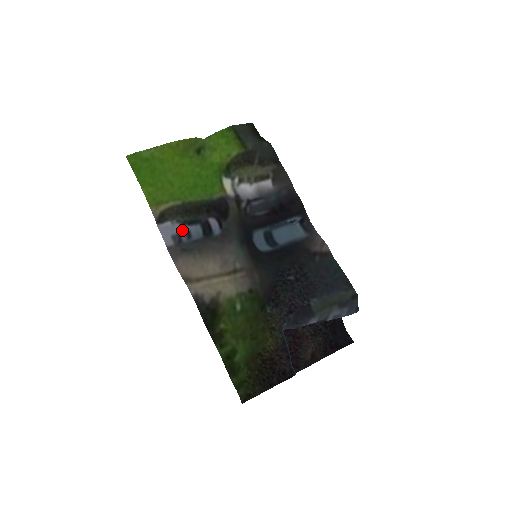
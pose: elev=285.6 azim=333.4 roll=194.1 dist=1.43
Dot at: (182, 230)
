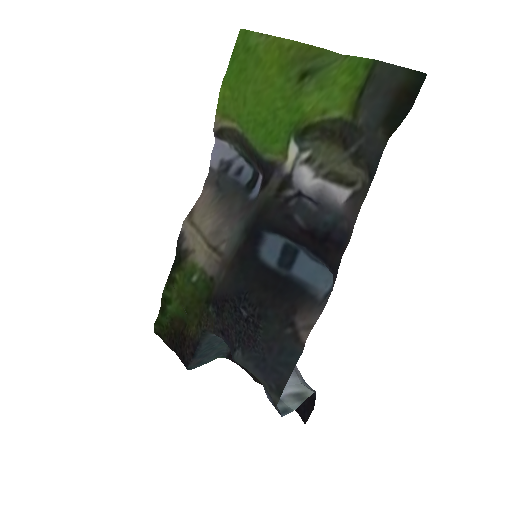
Dot at: (238, 160)
